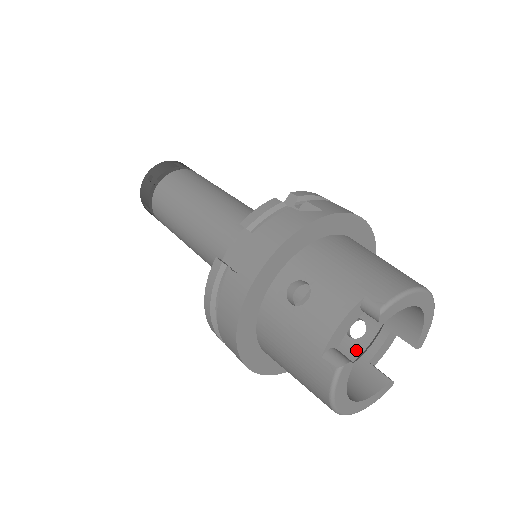
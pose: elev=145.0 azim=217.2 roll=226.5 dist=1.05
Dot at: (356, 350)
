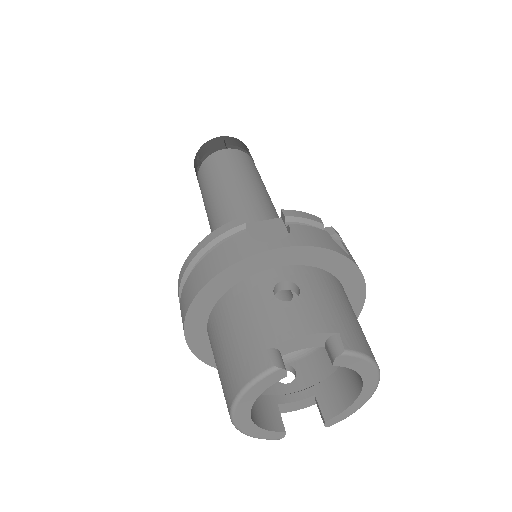
Dot at: (273, 389)
